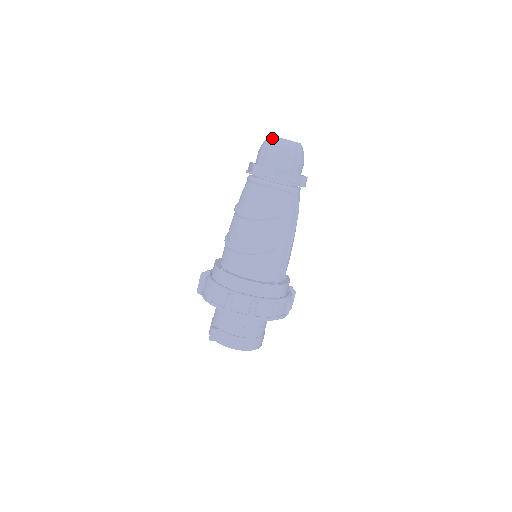
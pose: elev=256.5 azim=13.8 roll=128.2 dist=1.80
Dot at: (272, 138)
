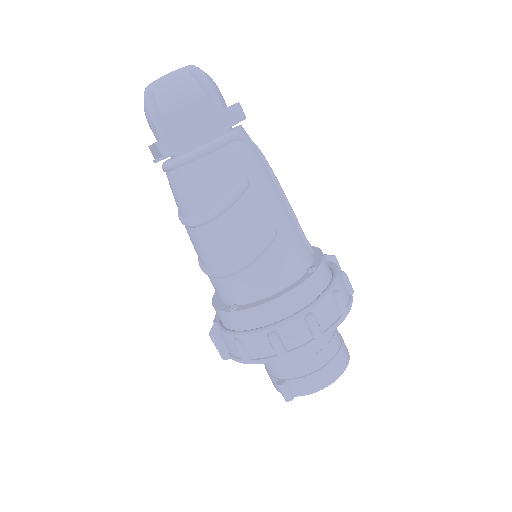
Dot at: (150, 87)
